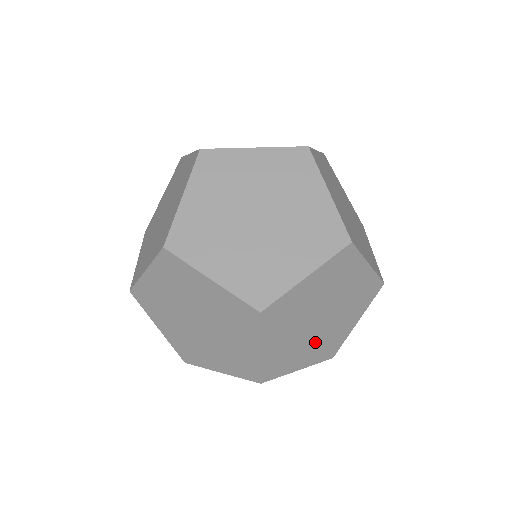
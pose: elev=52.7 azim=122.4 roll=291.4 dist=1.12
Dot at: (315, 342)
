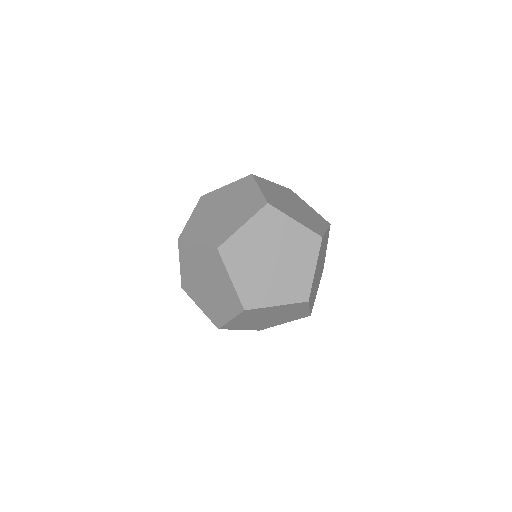
Dot at: (279, 282)
